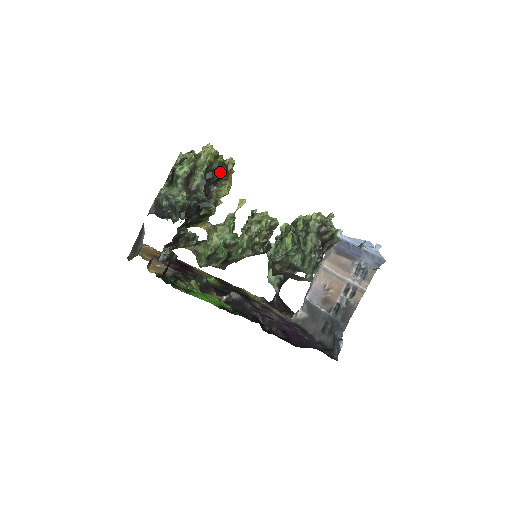
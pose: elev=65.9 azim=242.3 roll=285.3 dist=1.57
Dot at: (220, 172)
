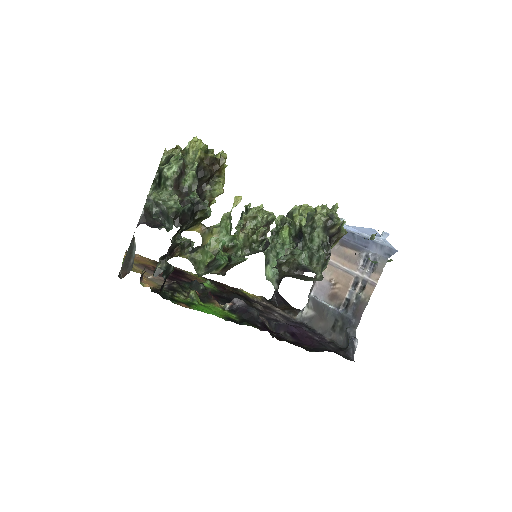
Dot at: (212, 168)
